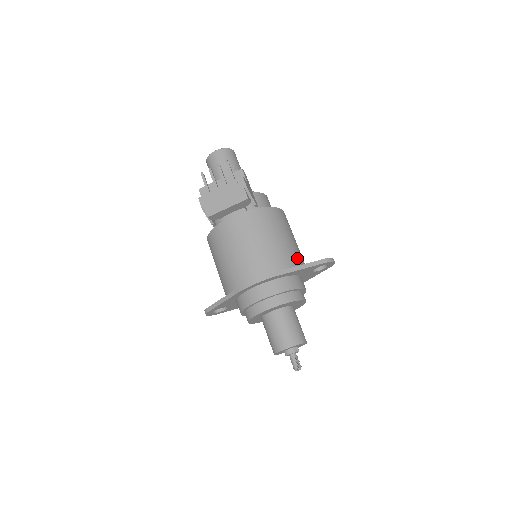
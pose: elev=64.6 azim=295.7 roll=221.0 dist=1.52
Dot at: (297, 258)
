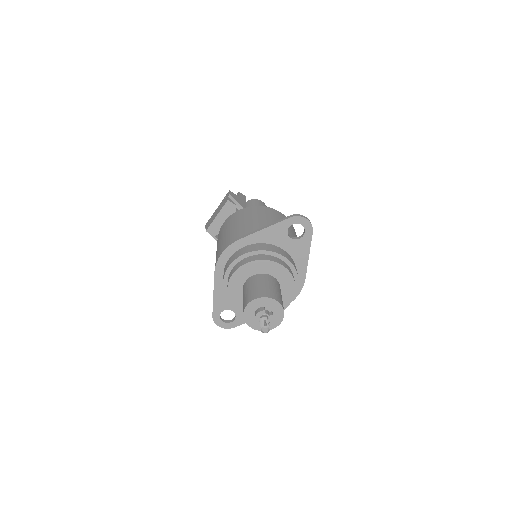
Dot at: occluded
